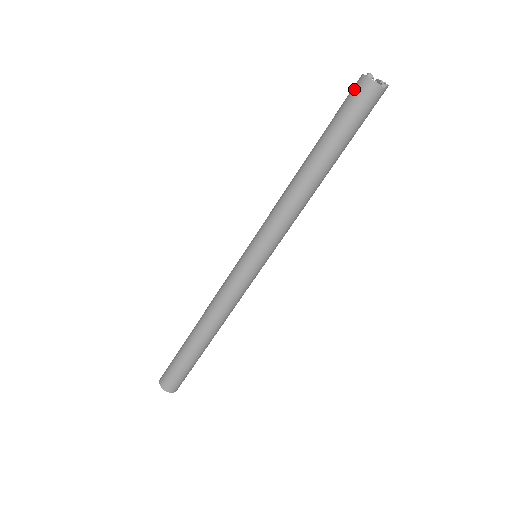
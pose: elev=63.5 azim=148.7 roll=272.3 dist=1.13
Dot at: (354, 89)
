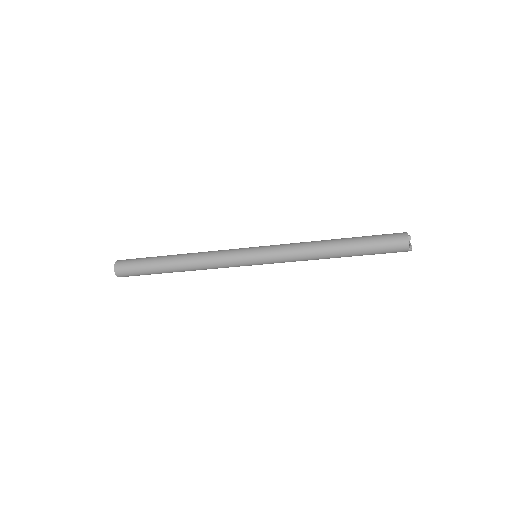
Dot at: (396, 235)
